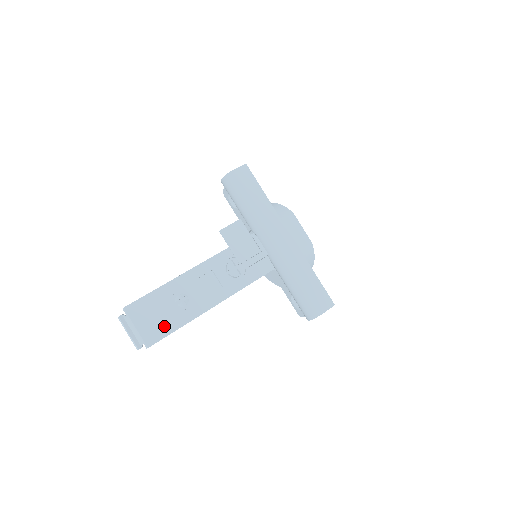
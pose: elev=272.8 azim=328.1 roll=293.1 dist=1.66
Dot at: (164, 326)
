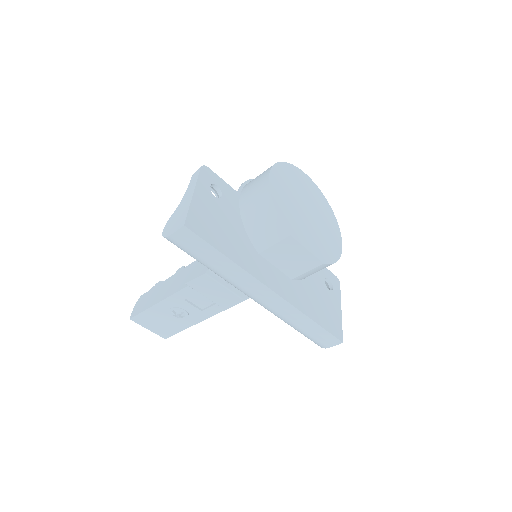
Dot at: (171, 328)
